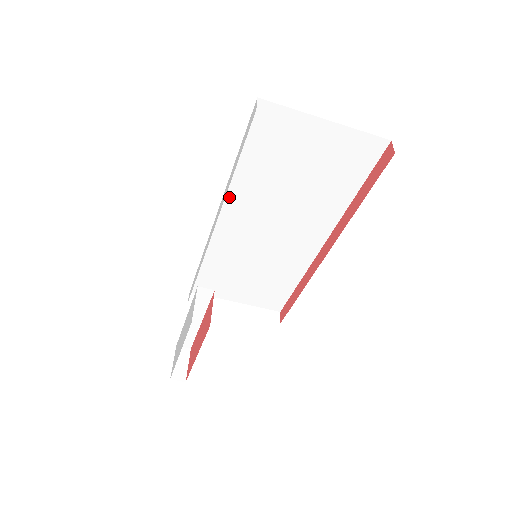
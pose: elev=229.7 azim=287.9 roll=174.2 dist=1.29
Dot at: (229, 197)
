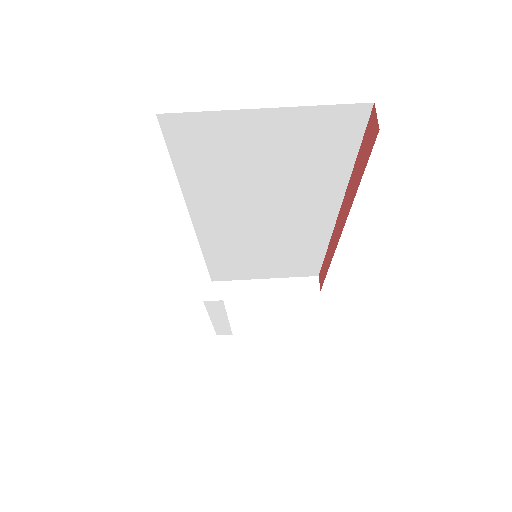
Dot at: (195, 209)
